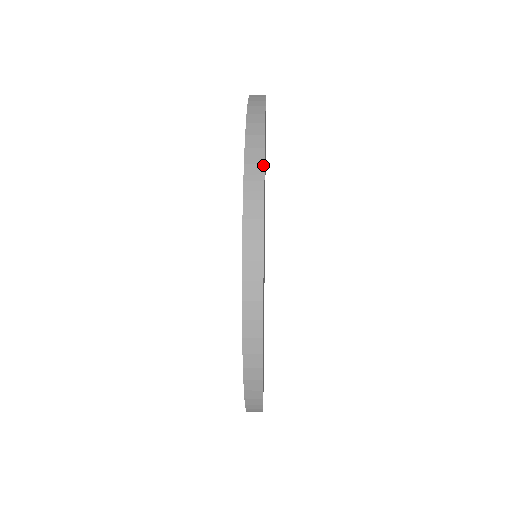
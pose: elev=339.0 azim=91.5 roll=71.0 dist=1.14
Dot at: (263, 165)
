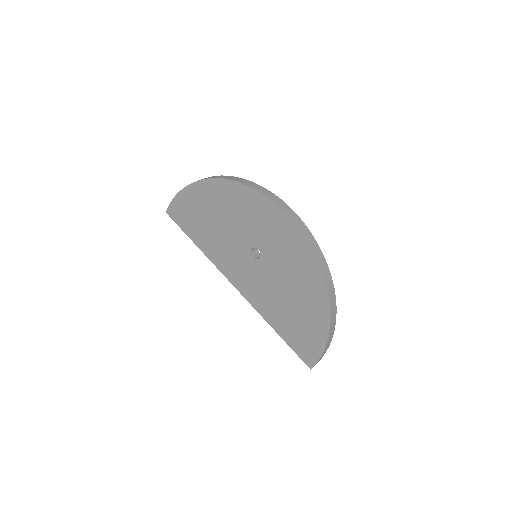
Dot at: (247, 180)
